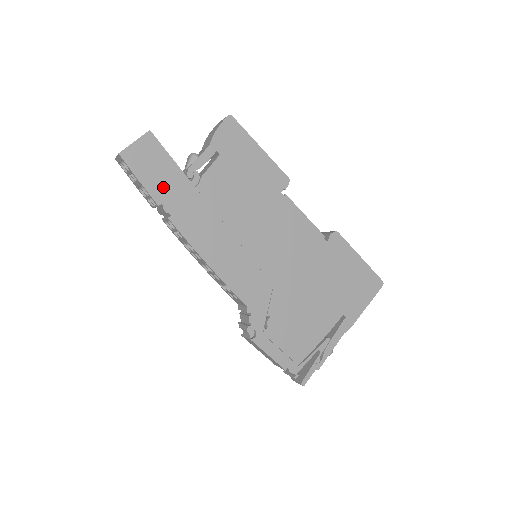
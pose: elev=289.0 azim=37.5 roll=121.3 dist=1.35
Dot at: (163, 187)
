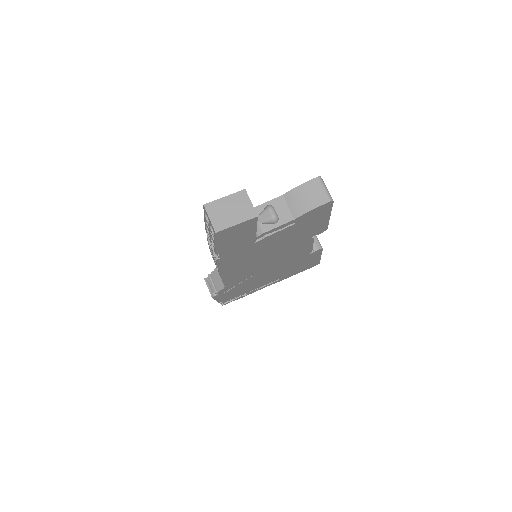
Dot at: (231, 246)
